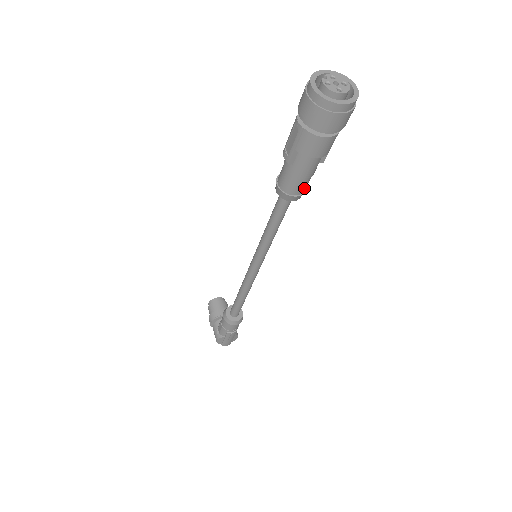
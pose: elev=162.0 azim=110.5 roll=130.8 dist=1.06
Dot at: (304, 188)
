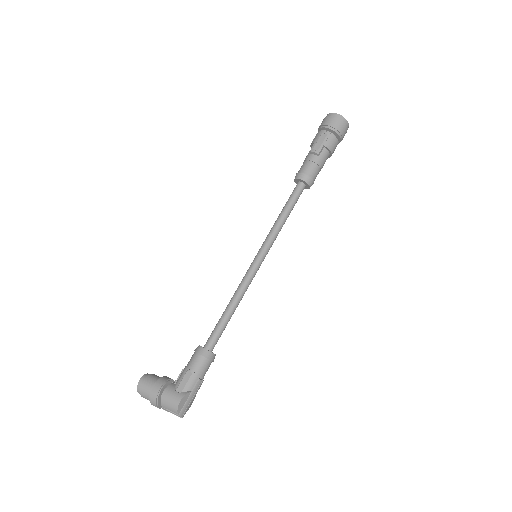
Dot at: occluded
